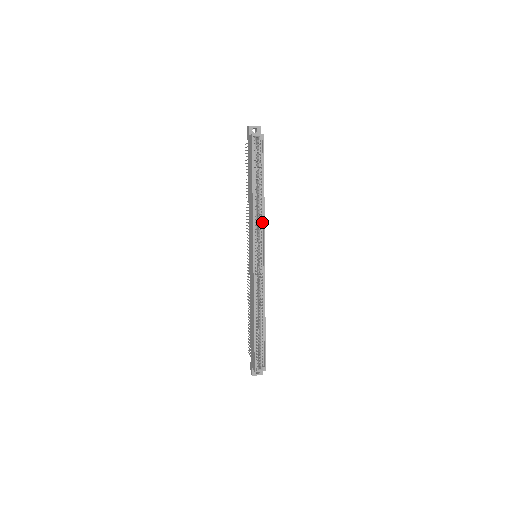
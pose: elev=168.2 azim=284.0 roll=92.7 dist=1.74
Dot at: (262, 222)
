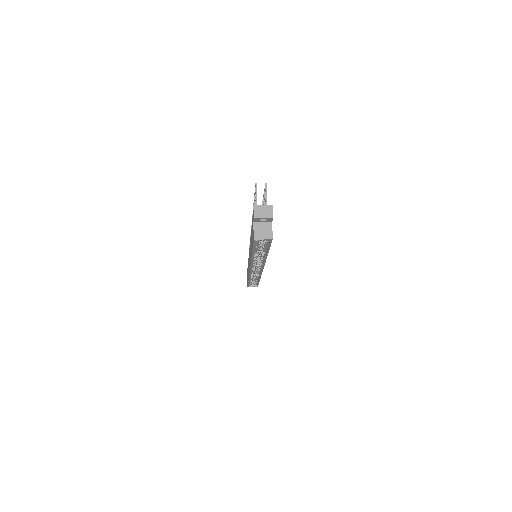
Dot at: (262, 261)
